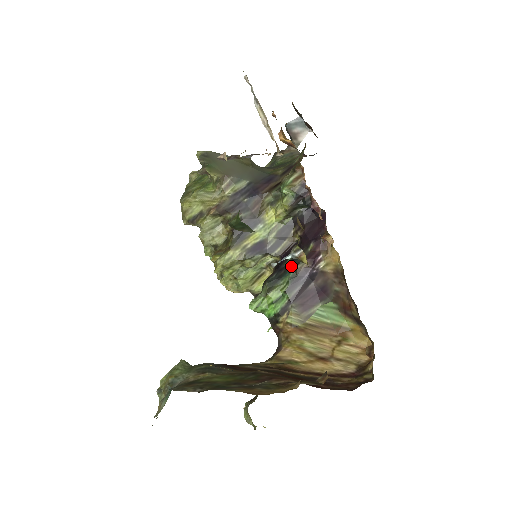
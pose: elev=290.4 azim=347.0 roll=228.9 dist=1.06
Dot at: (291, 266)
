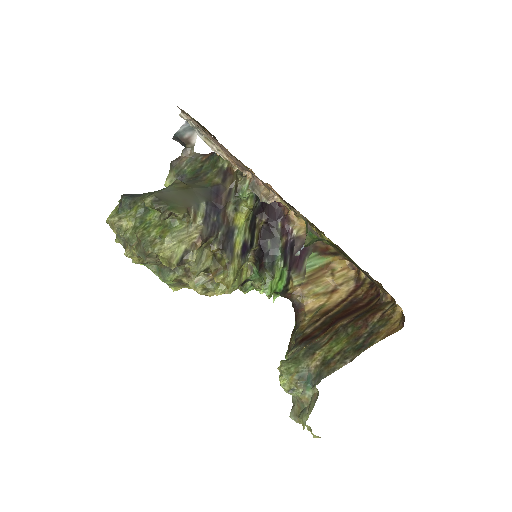
Dot at: (276, 247)
